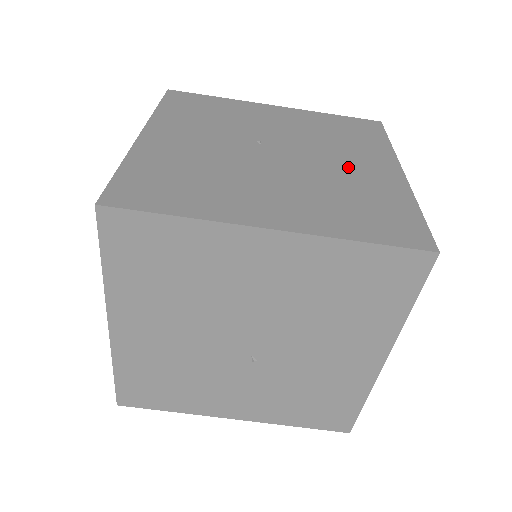
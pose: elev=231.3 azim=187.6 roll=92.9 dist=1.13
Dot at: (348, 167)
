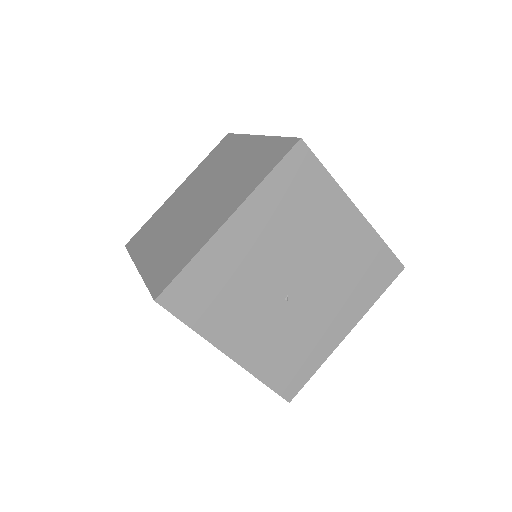
Dot at: occluded
